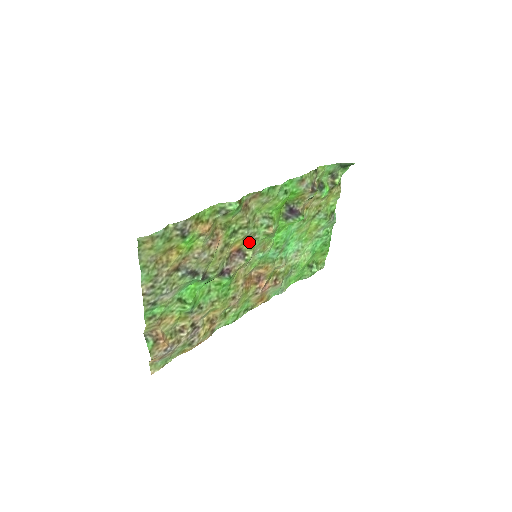
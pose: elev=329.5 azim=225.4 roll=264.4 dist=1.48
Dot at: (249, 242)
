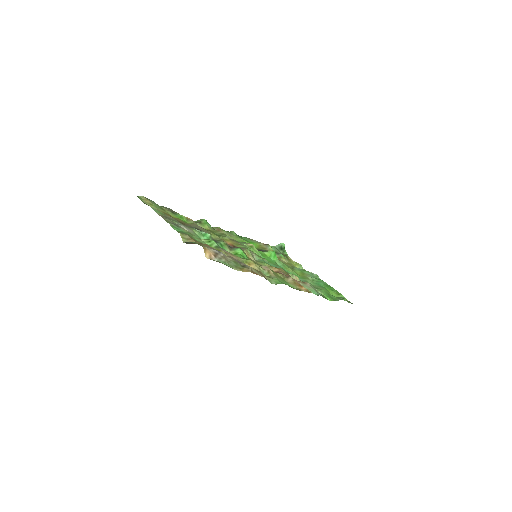
Dot at: (239, 246)
